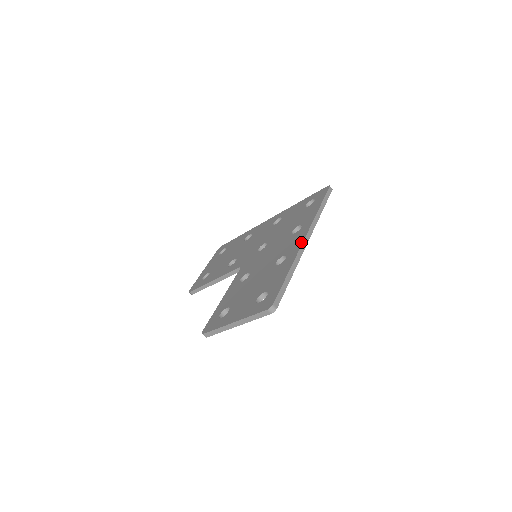
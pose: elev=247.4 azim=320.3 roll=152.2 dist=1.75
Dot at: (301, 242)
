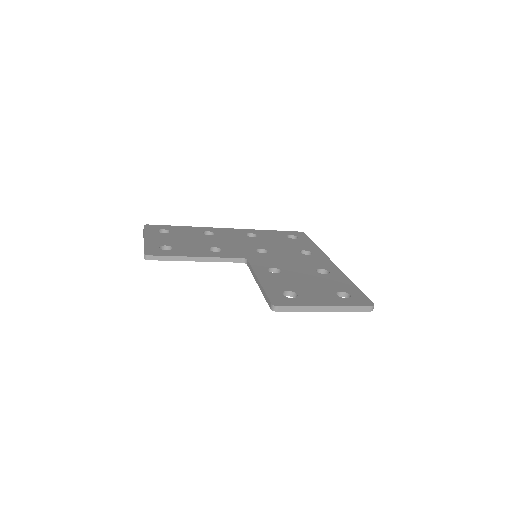
Dot at: (335, 265)
